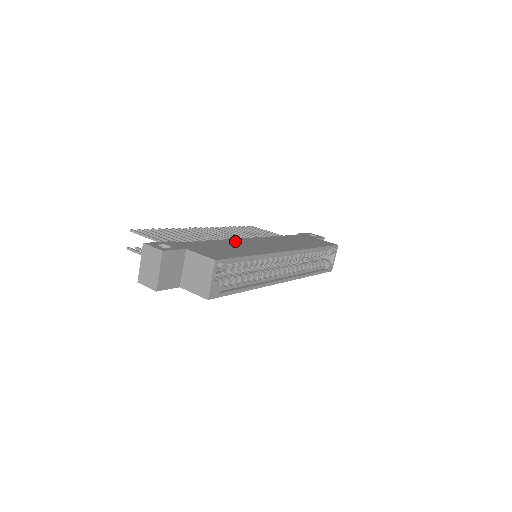
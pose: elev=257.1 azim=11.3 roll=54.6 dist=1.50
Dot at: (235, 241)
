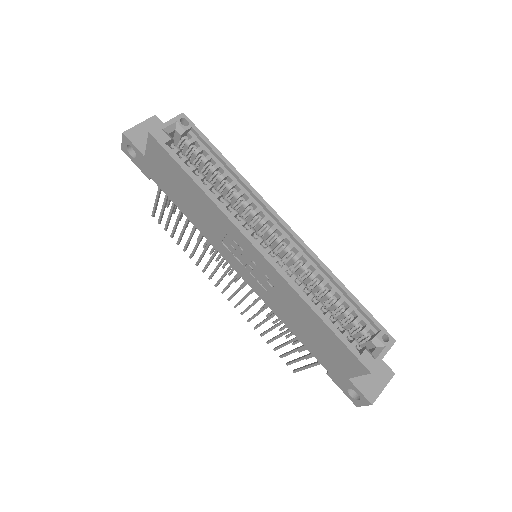
Dot at: occluded
